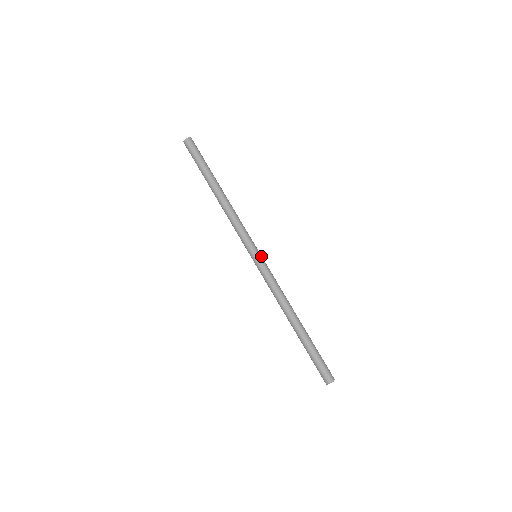
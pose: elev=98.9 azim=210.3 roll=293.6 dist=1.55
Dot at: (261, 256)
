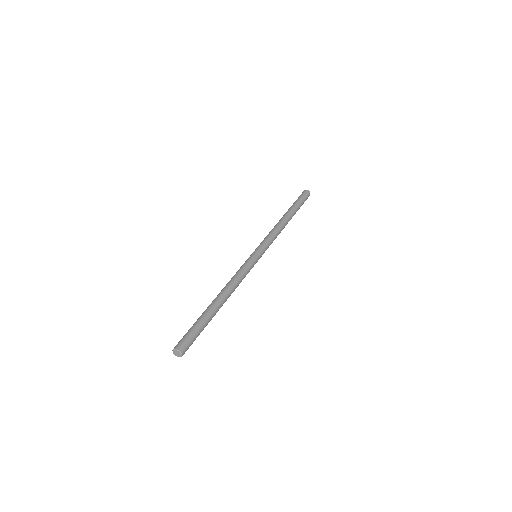
Dot at: (258, 256)
